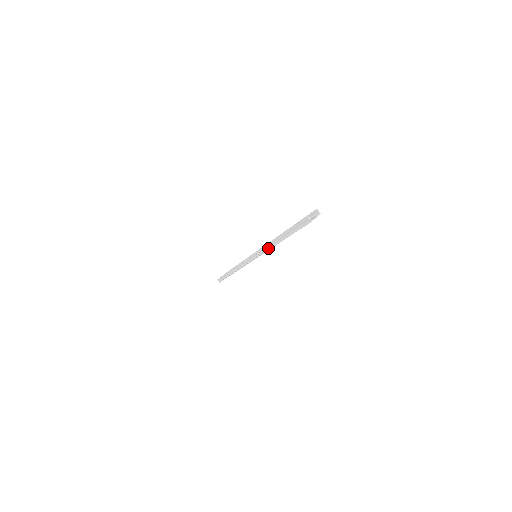
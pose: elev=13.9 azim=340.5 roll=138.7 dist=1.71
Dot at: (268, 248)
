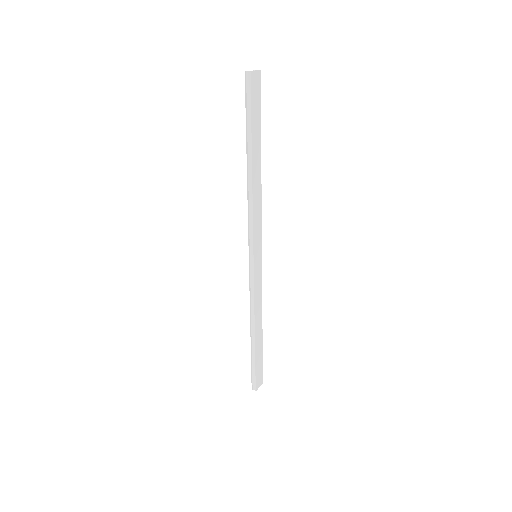
Dot at: (251, 202)
